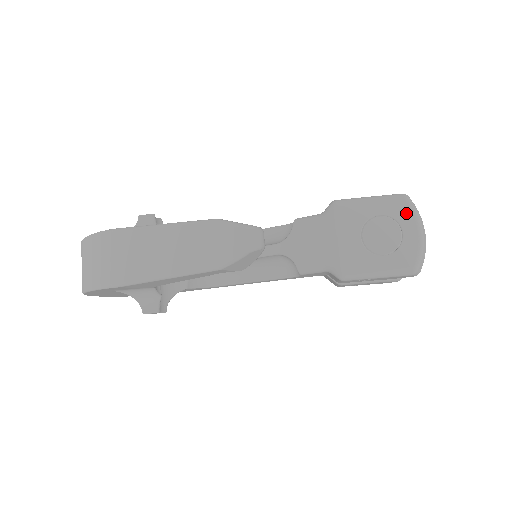
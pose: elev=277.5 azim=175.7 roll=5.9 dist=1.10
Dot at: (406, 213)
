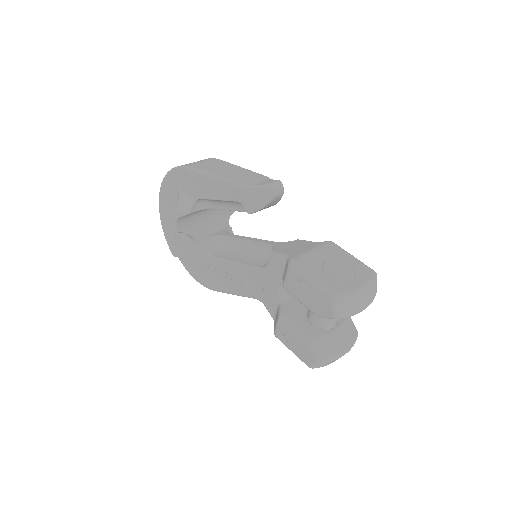
Dot at: (366, 275)
